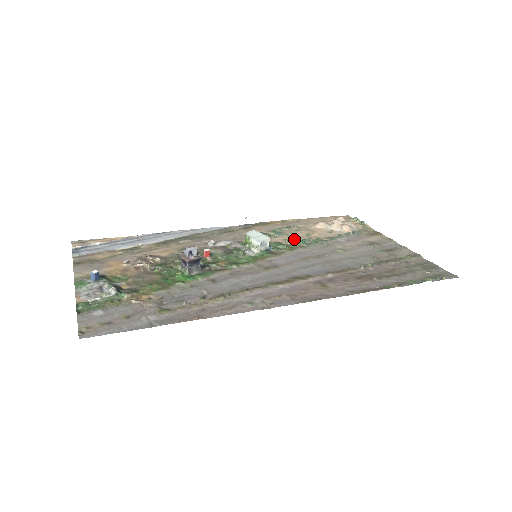
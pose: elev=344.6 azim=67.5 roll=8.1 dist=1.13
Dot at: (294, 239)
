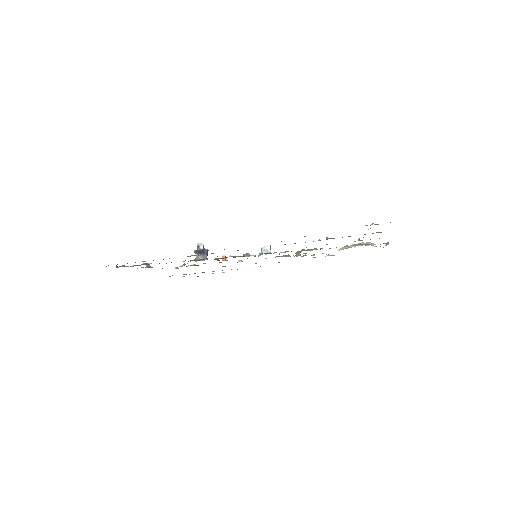
Dot at: (304, 253)
